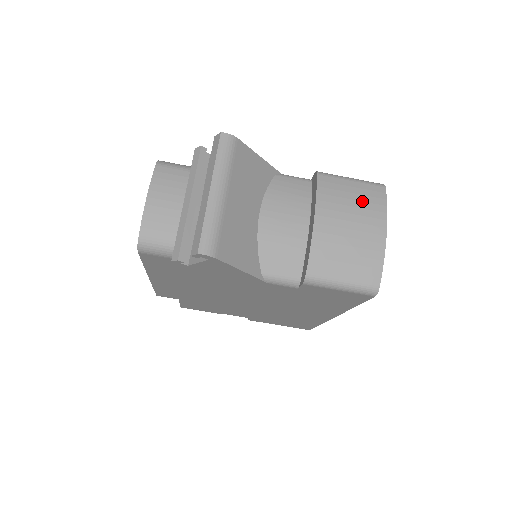
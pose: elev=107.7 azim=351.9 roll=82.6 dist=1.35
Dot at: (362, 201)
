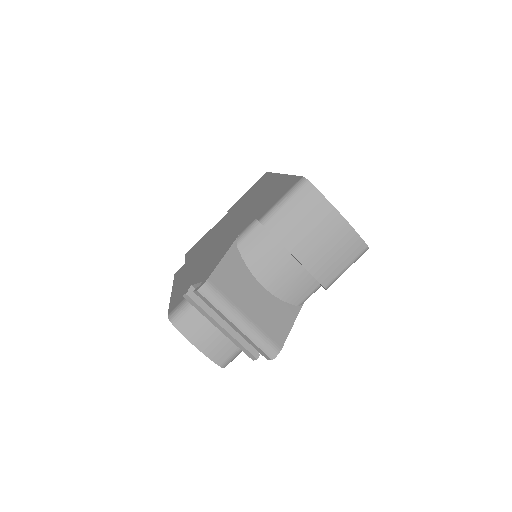
Dot at: (308, 213)
